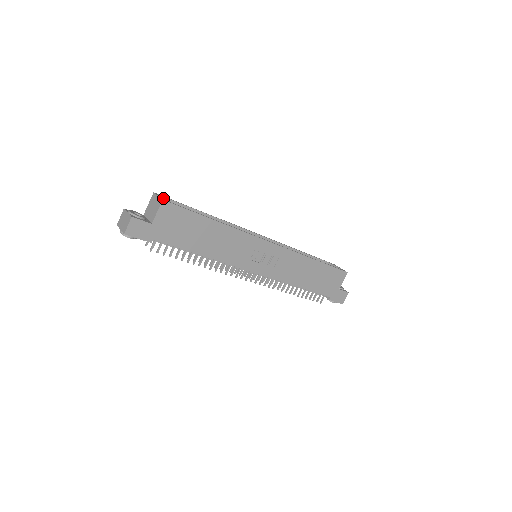
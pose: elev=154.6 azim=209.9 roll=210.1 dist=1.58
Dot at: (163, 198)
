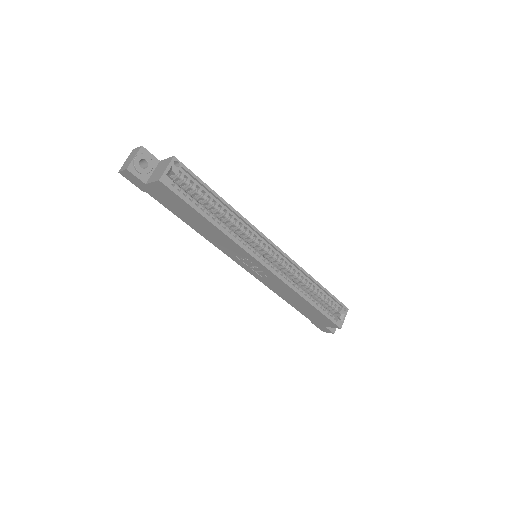
Dot at: (176, 169)
